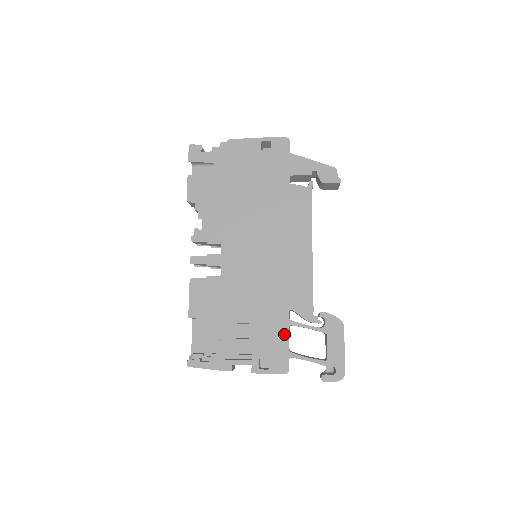
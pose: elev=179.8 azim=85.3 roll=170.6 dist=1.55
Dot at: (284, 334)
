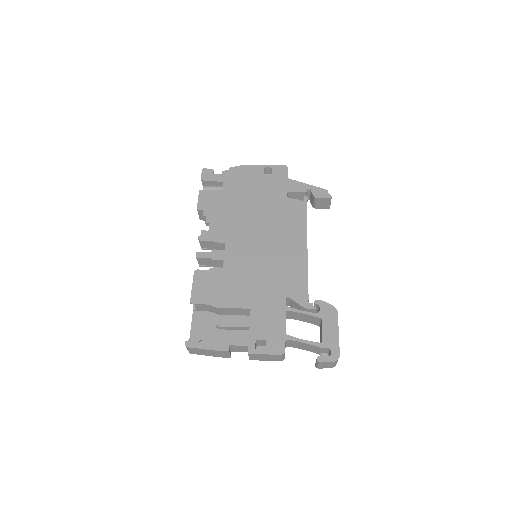
Dot at: (281, 318)
